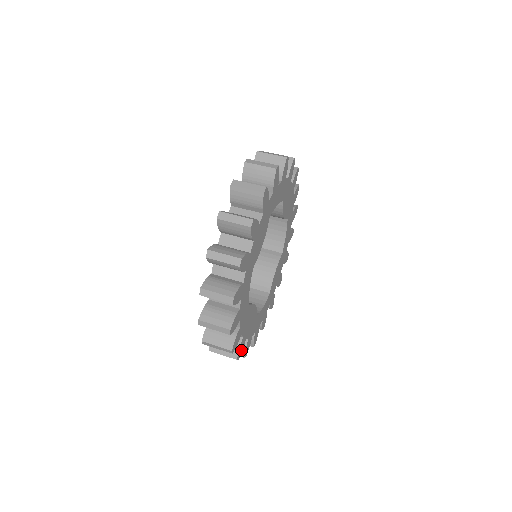
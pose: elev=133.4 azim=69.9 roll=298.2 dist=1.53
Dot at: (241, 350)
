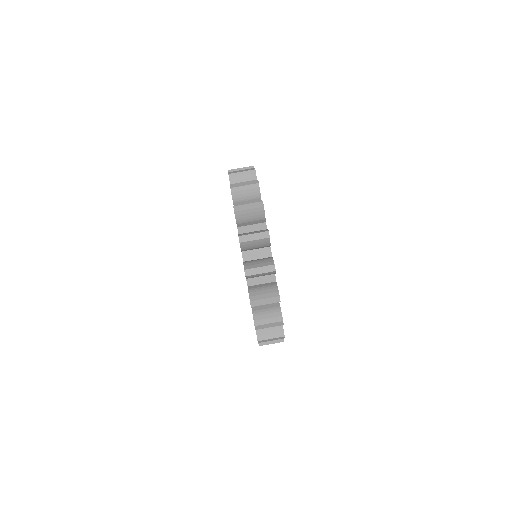
Dot at: occluded
